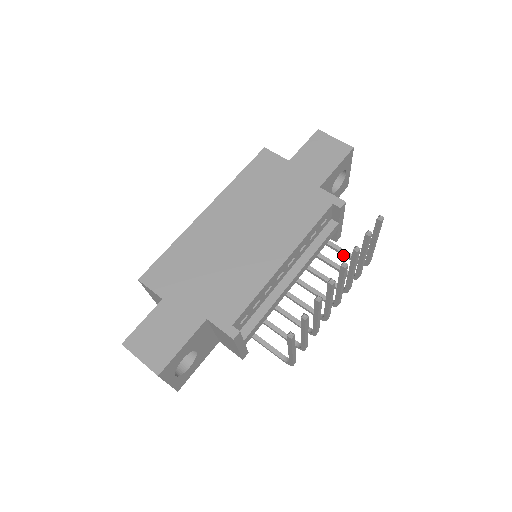
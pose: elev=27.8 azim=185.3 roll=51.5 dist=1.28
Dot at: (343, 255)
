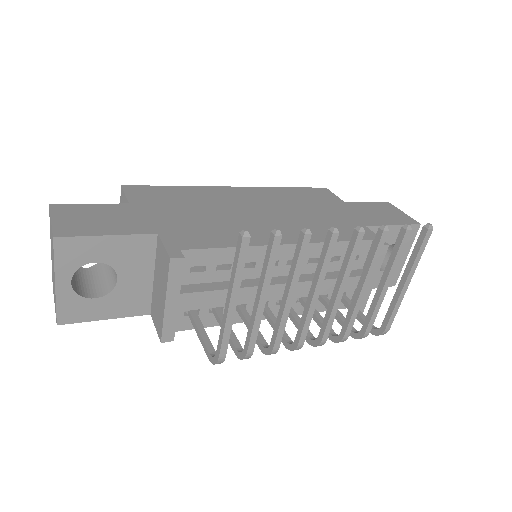
Dot at: (357, 317)
